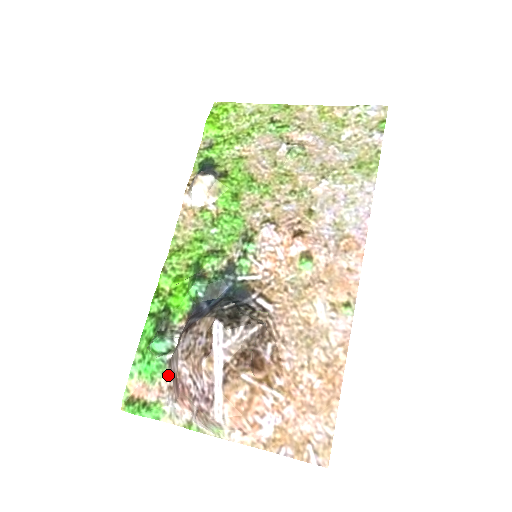
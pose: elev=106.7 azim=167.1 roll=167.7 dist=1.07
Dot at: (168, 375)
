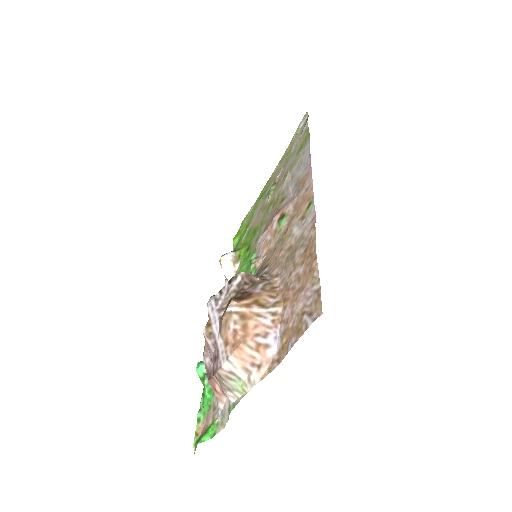
Dot at: occluded
